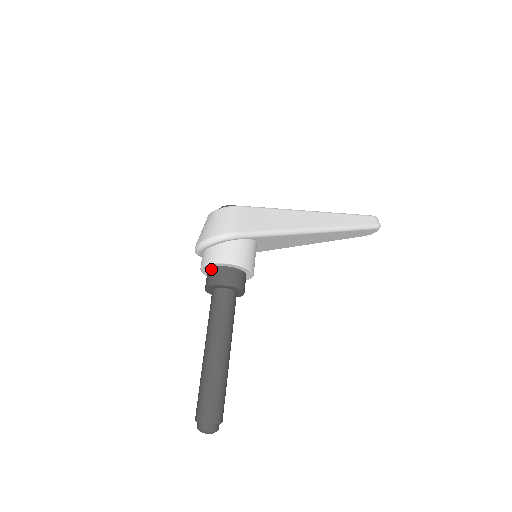
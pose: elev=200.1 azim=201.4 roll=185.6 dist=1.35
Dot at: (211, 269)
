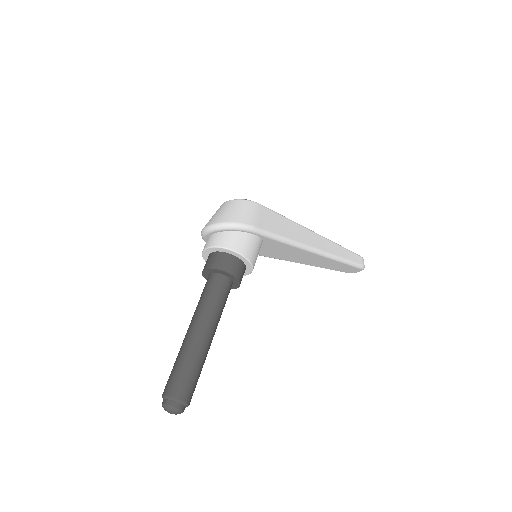
Dot at: (216, 253)
